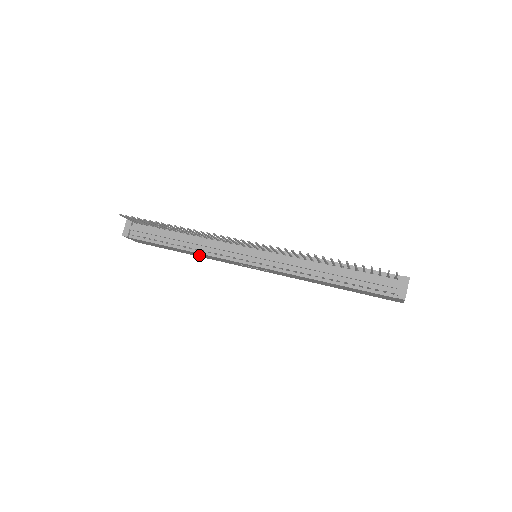
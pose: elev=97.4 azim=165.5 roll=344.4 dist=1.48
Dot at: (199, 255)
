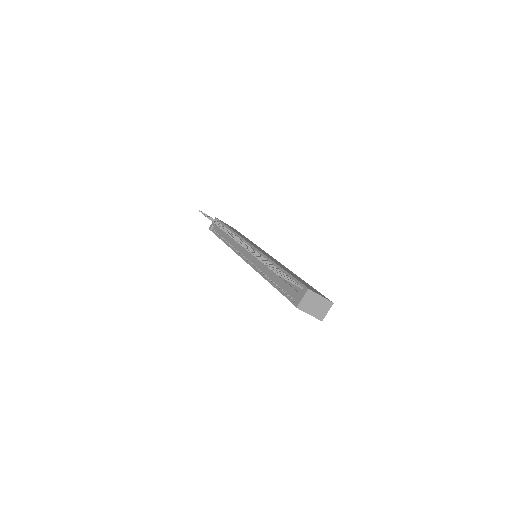
Dot at: occluded
